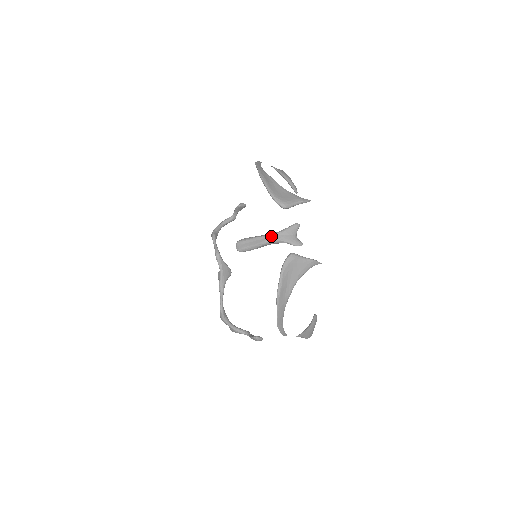
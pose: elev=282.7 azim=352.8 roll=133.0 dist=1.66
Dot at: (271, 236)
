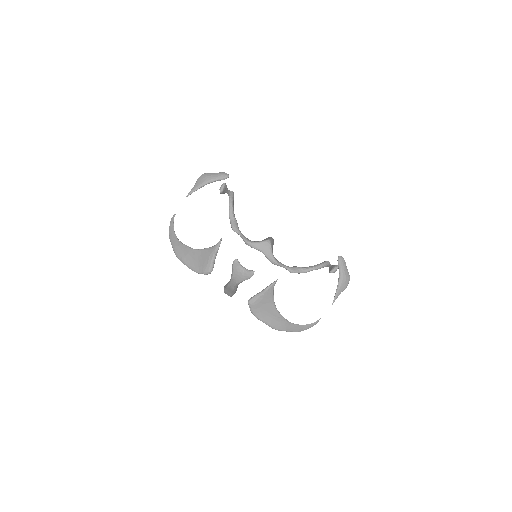
Dot at: (231, 284)
